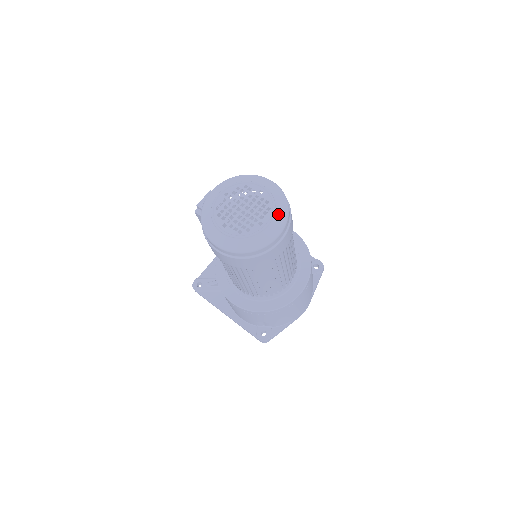
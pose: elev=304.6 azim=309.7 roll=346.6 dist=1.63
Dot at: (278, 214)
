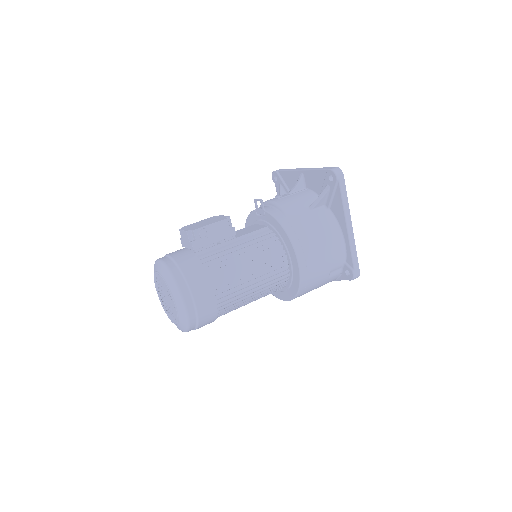
Dot at: (180, 326)
